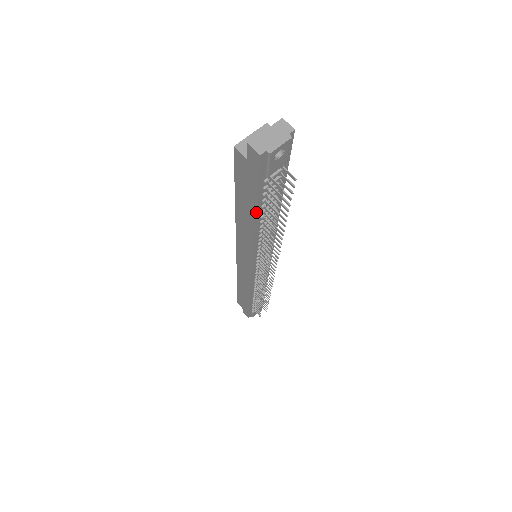
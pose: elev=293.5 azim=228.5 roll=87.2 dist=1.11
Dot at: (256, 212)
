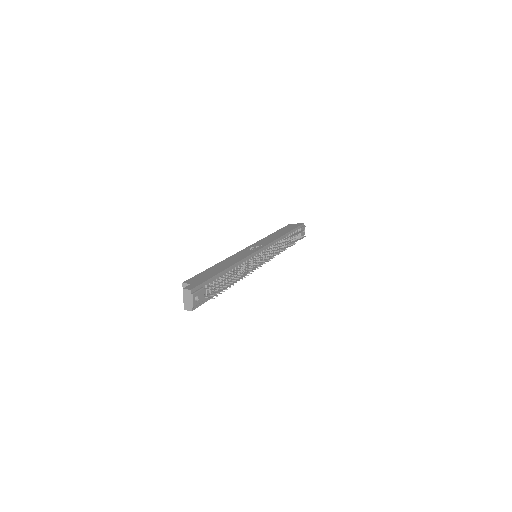
Dot at: occluded
